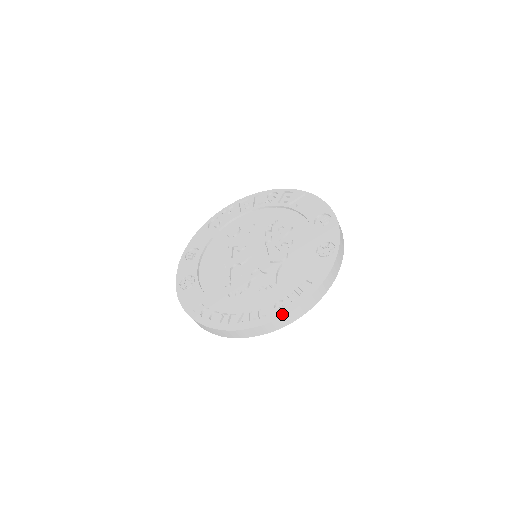
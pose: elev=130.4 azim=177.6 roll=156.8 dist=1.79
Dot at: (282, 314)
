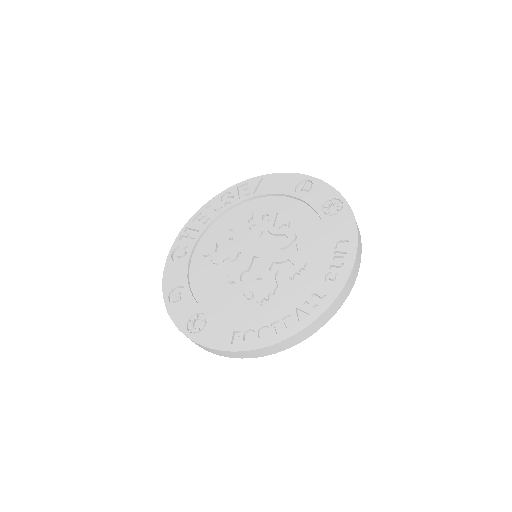
Dot at: (342, 283)
